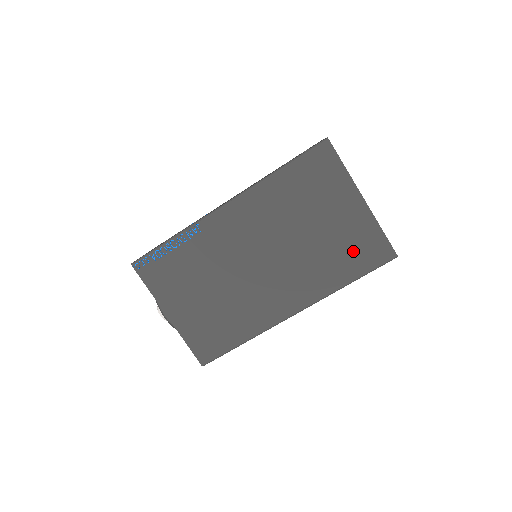
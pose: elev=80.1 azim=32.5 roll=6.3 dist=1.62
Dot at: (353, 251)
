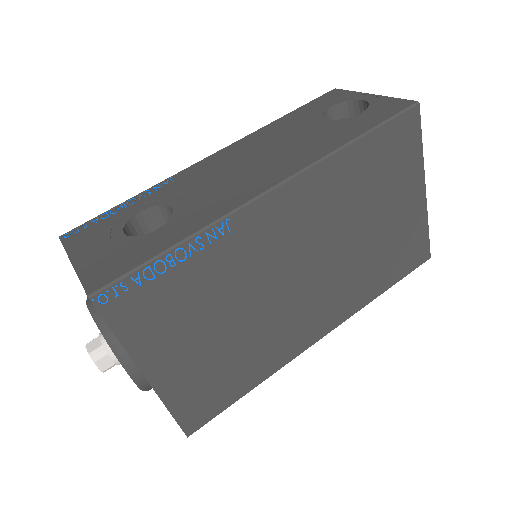
Dot at: (398, 254)
